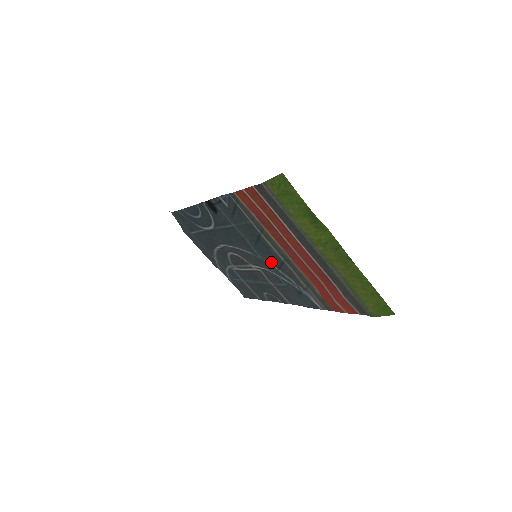
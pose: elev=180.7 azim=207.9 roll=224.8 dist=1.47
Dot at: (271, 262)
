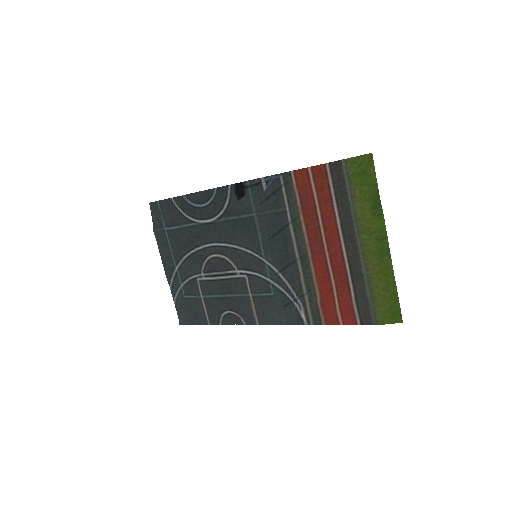
Dot at: (276, 262)
